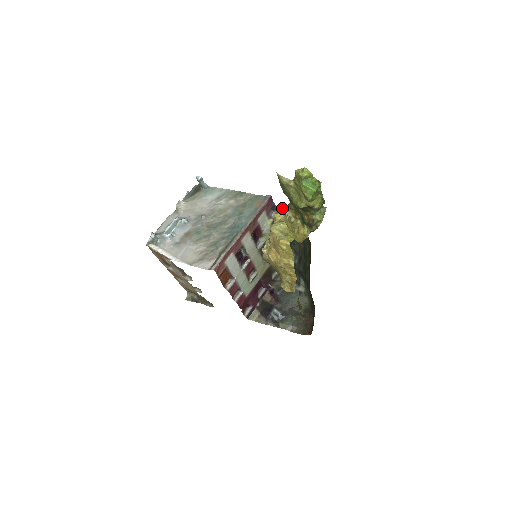
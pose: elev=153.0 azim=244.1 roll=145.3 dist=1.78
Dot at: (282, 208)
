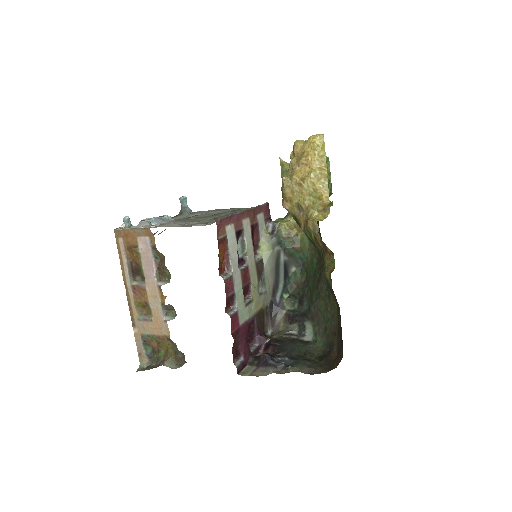
Dot at: (280, 219)
